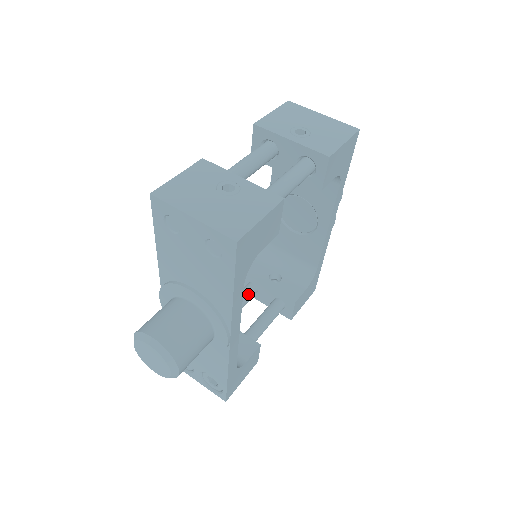
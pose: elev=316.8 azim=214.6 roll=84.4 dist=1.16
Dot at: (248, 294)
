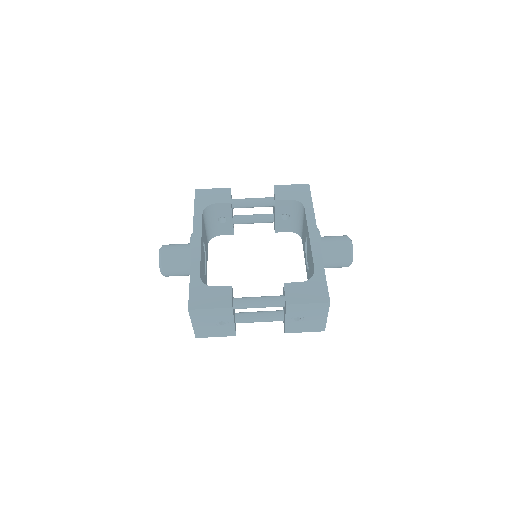
Dot at: occluded
